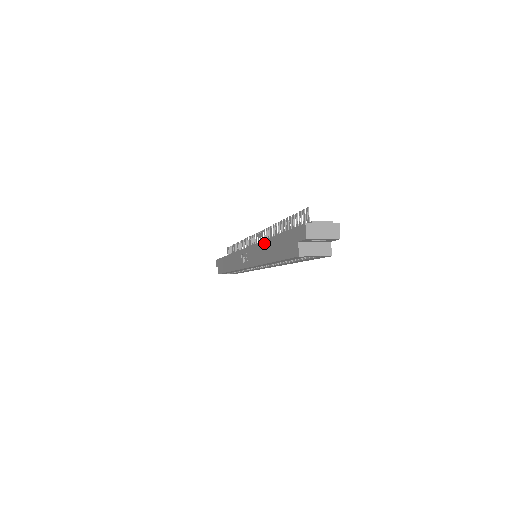
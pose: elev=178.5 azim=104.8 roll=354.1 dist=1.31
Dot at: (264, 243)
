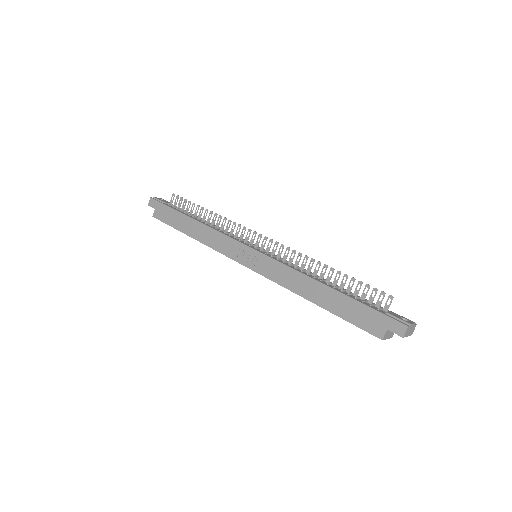
Dot at: (310, 280)
